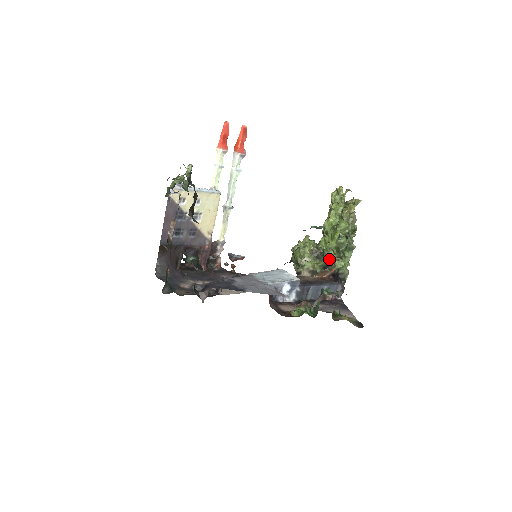
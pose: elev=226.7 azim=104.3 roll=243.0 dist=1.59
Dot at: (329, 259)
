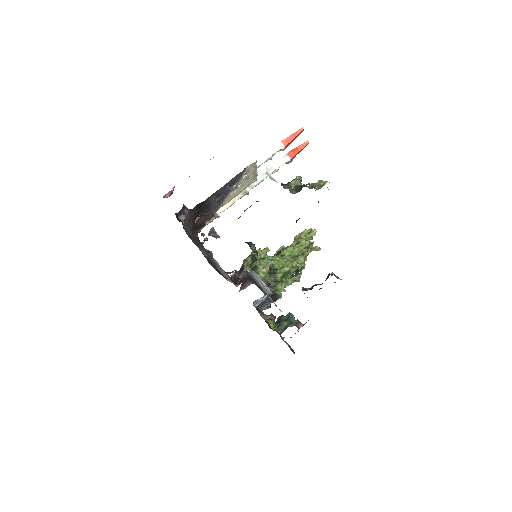
Dot at: (275, 278)
